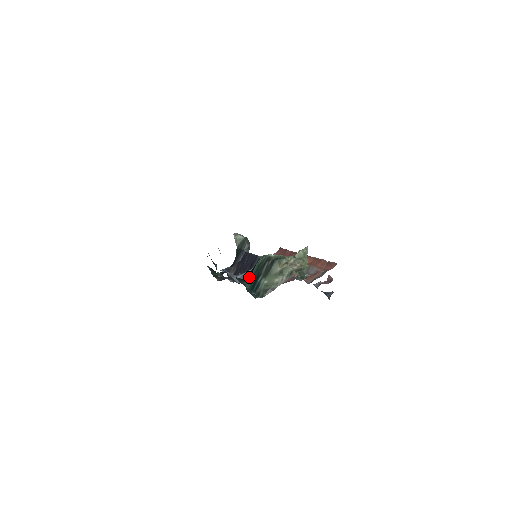
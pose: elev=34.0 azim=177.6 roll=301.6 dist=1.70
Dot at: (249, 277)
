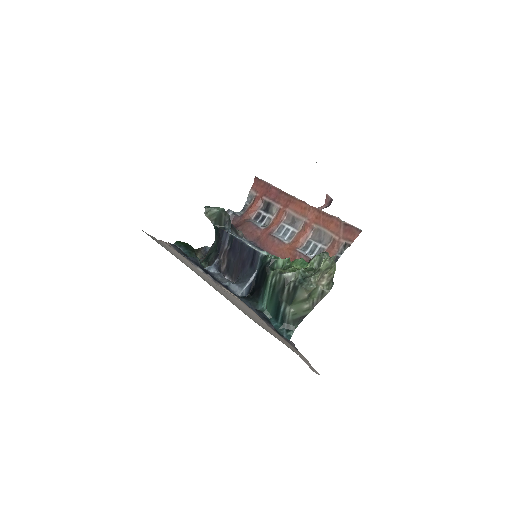
Dot at: (263, 299)
